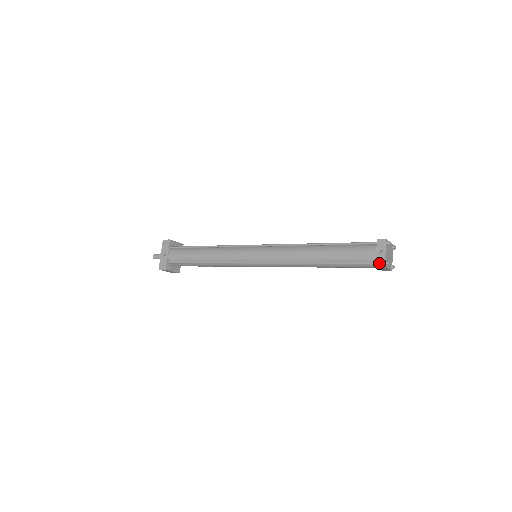
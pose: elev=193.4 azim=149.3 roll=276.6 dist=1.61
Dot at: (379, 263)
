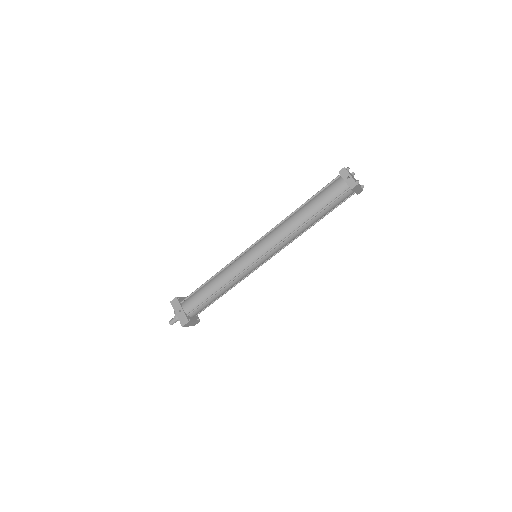
Dot at: (352, 186)
